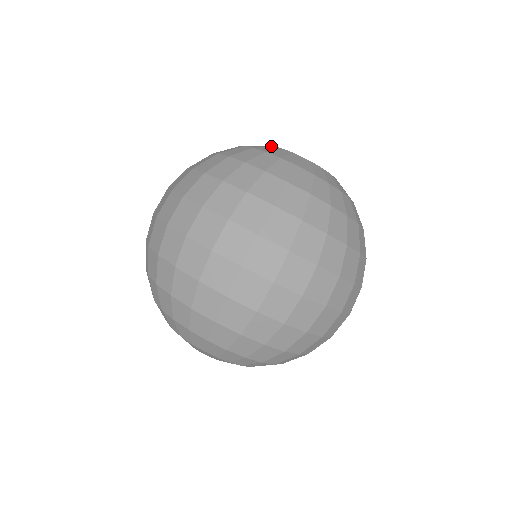
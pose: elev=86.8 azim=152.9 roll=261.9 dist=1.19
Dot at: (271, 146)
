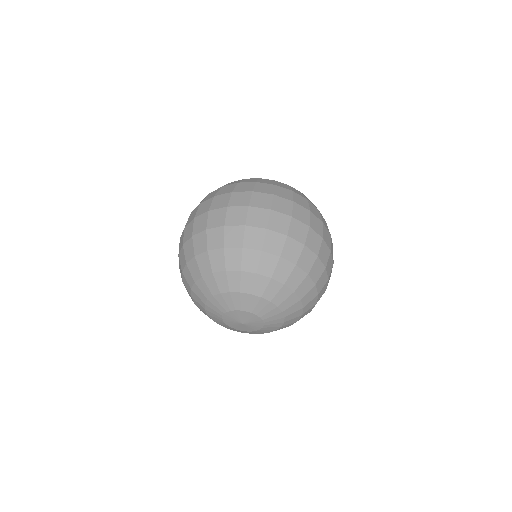
Dot at: occluded
